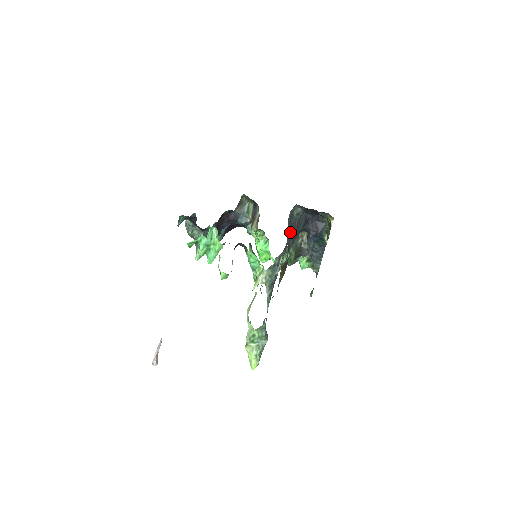
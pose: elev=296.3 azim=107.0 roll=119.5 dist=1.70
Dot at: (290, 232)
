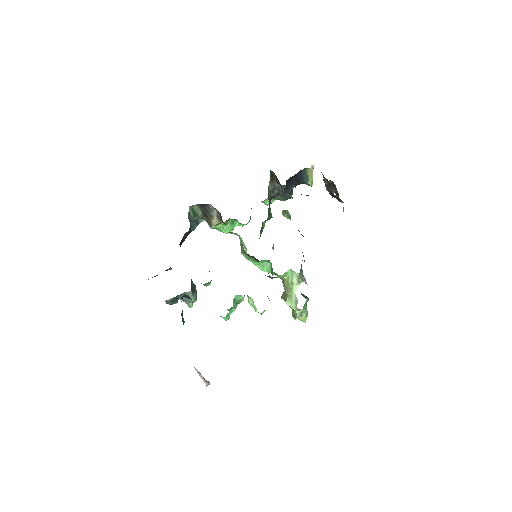
Dot at: occluded
